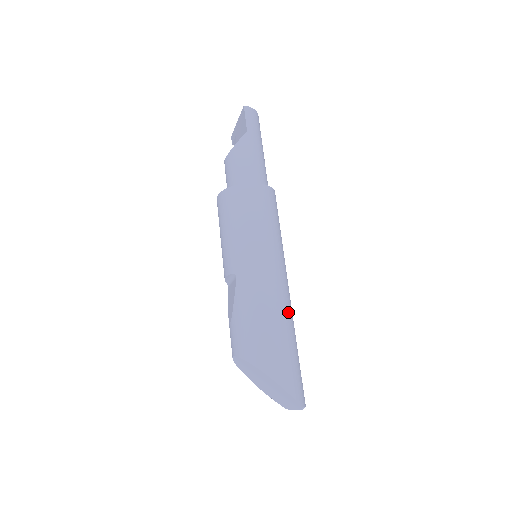
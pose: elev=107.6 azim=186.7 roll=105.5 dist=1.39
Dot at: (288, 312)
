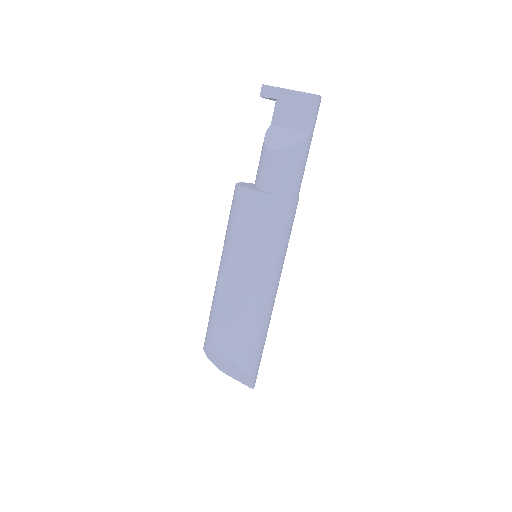
Dot at: occluded
